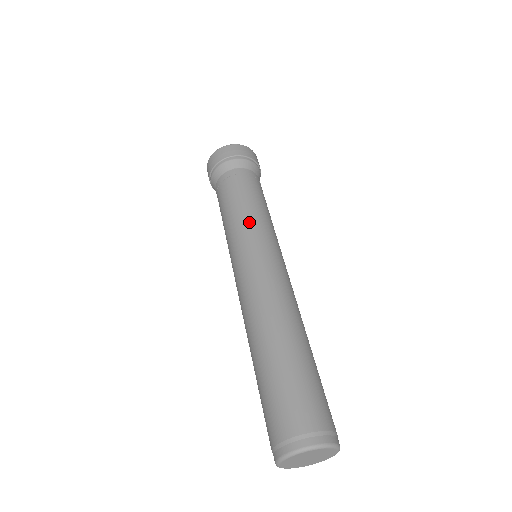
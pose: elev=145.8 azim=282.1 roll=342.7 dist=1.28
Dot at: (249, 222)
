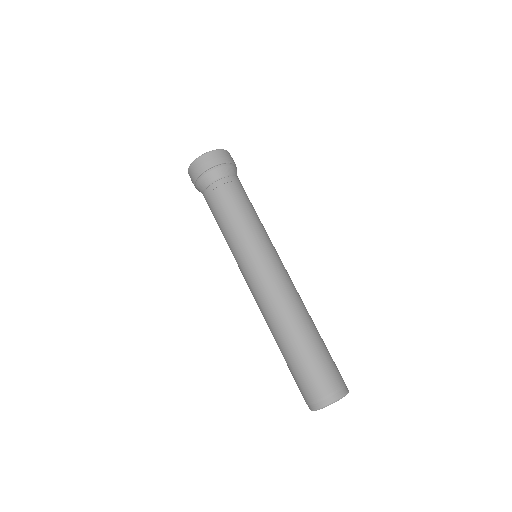
Dot at: (243, 236)
